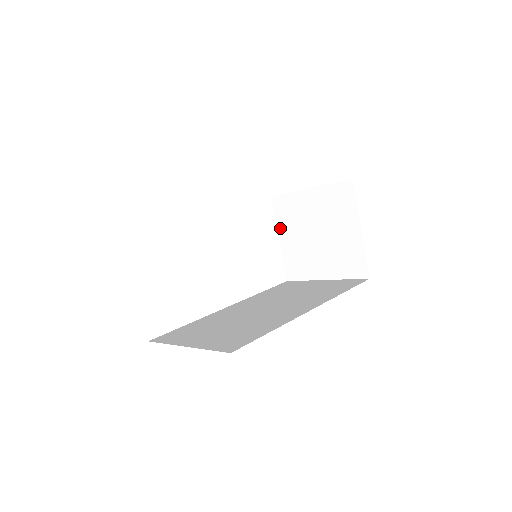
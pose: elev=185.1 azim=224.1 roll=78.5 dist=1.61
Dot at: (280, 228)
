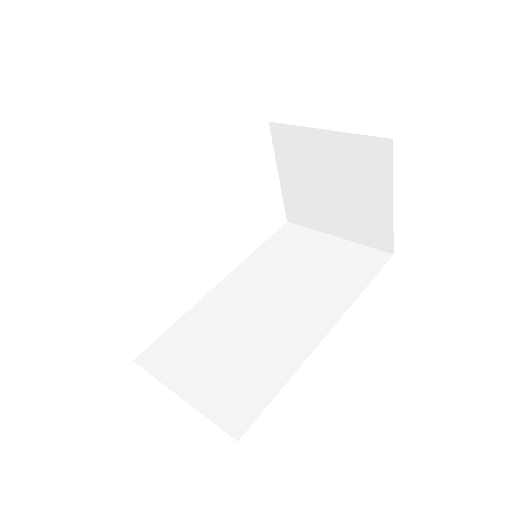
Dot at: (281, 163)
